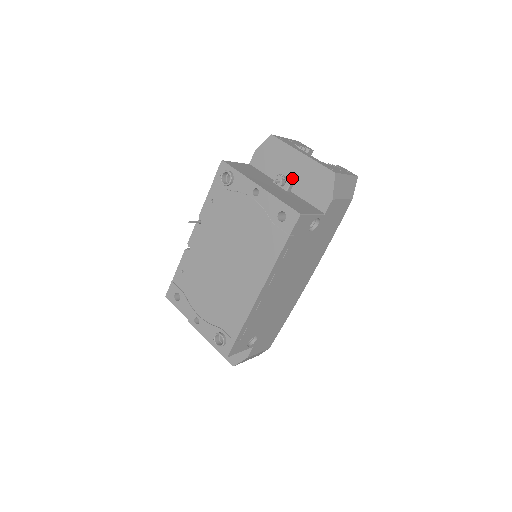
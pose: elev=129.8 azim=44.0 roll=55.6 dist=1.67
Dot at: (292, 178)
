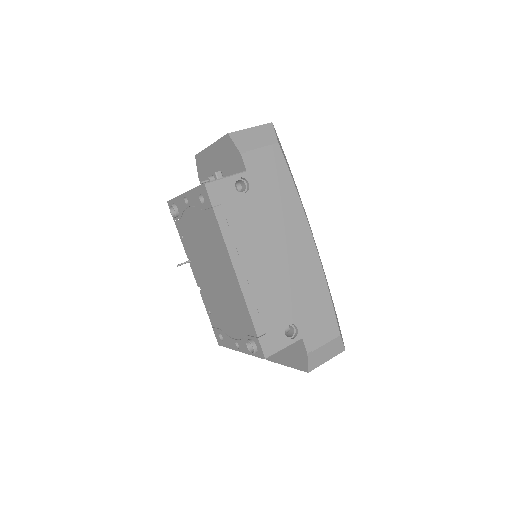
Dot at: (219, 170)
